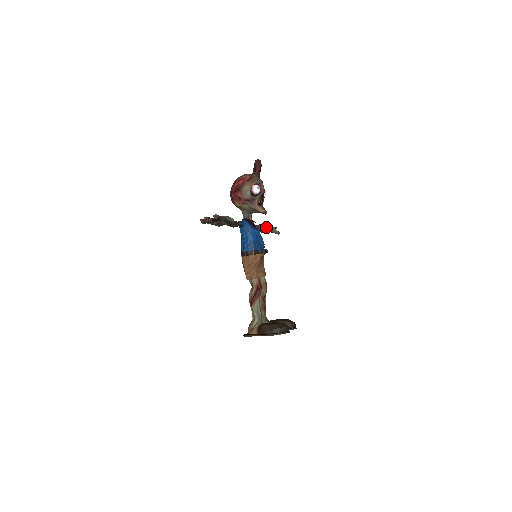
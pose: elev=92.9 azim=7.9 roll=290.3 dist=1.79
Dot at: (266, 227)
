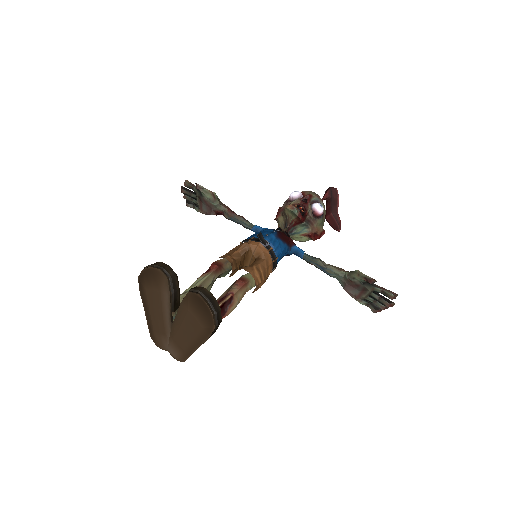
Dot at: (346, 272)
